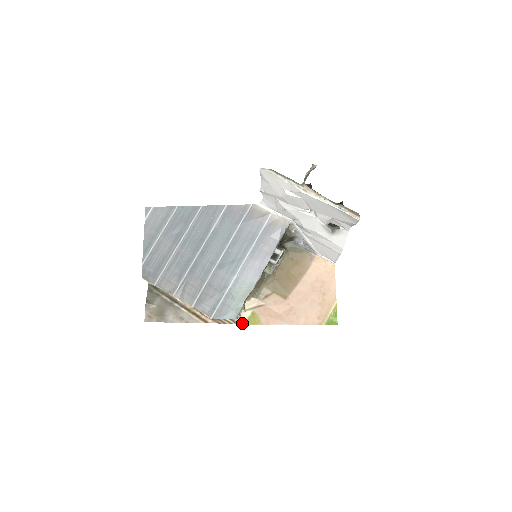
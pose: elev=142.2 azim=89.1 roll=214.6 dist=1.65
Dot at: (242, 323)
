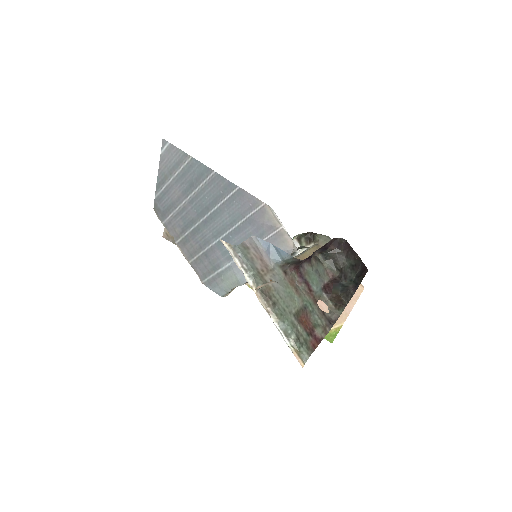
Dot at: (246, 284)
